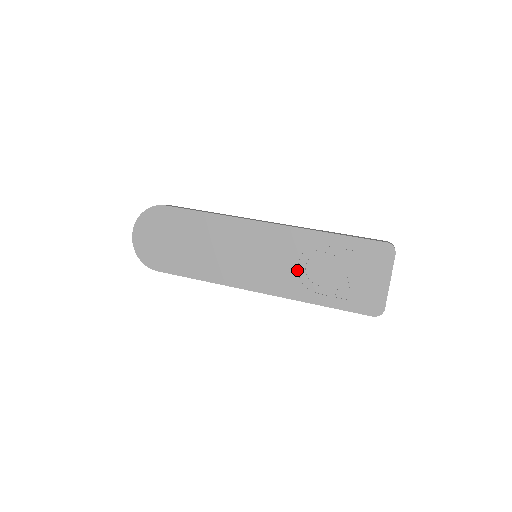
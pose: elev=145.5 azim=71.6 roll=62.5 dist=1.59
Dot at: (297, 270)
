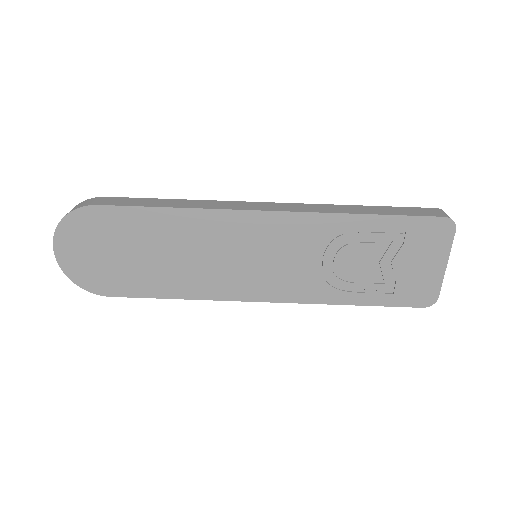
Dot at: (319, 268)
